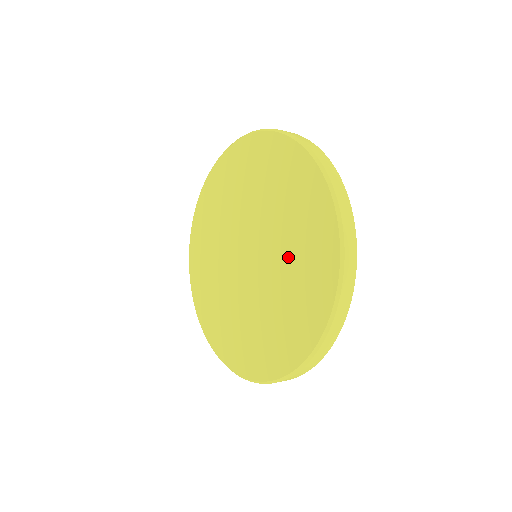
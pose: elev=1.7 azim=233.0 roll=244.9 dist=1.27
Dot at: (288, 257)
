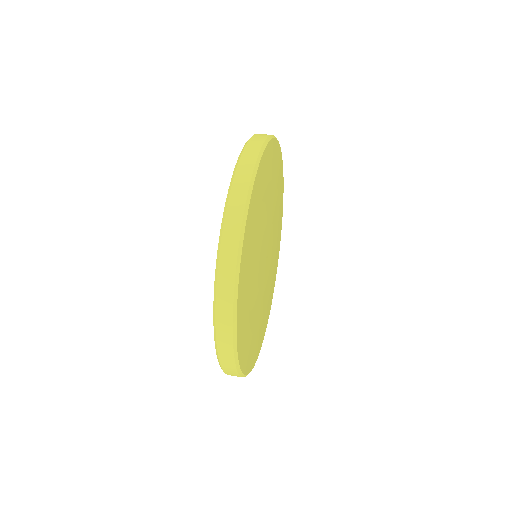
Dot at: occluded
